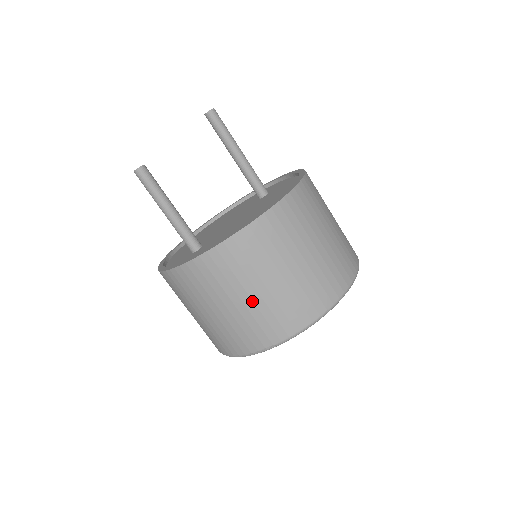
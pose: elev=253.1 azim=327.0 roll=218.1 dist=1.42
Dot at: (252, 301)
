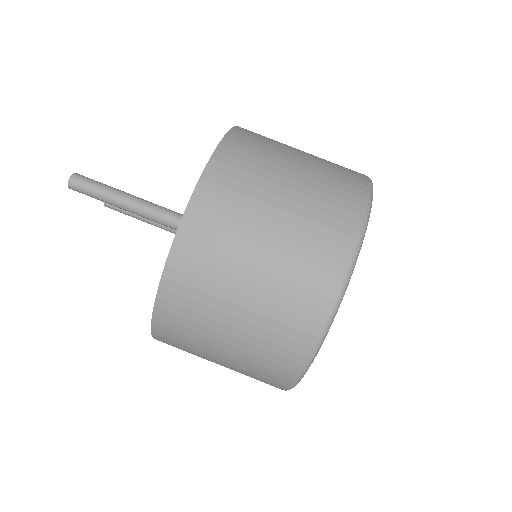
Dot at: (304, 168)
